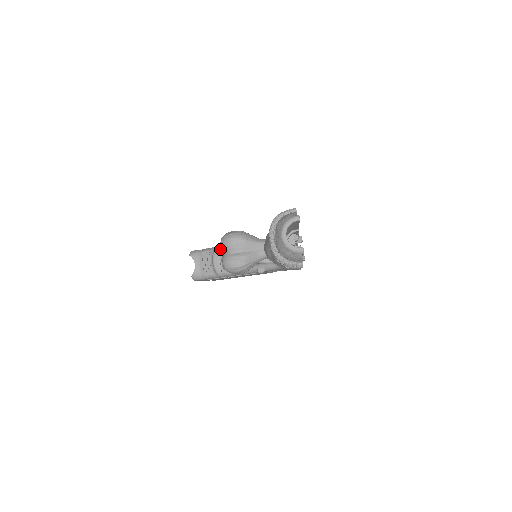
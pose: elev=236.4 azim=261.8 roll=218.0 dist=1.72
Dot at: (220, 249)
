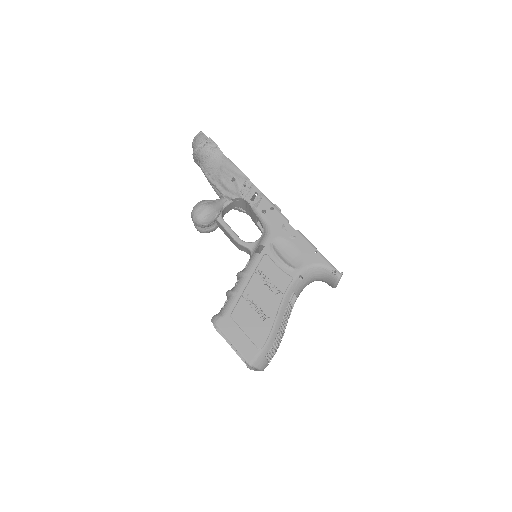
Dot at: occluded
